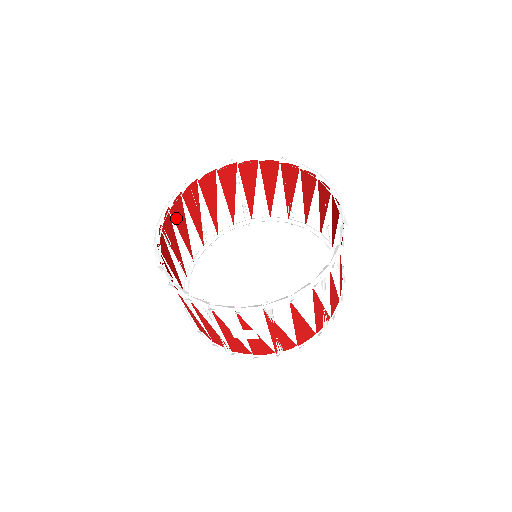
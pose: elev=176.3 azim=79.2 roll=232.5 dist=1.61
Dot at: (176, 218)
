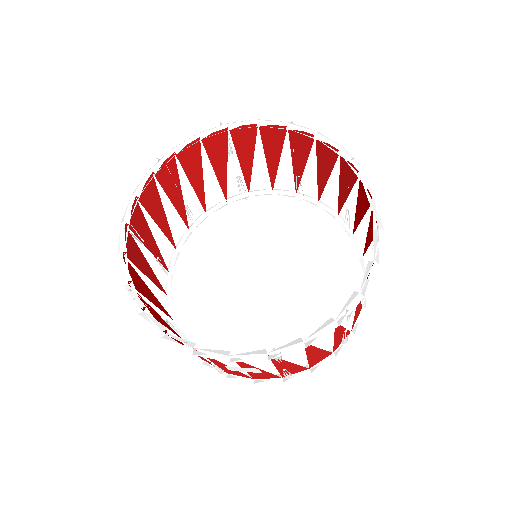
Dot at: (149, 206)
